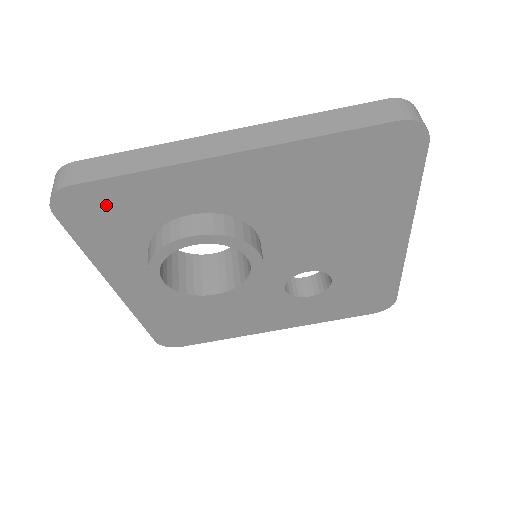
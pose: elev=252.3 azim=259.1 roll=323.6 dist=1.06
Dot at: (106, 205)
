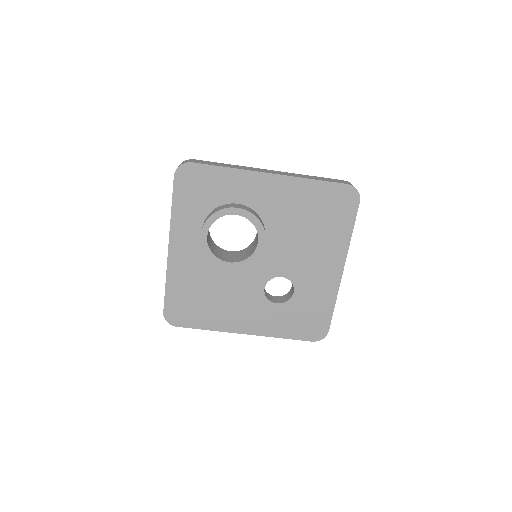
Dot at: (201, 181)
